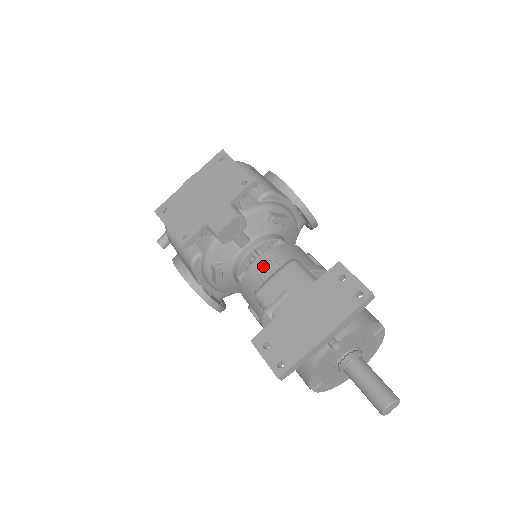
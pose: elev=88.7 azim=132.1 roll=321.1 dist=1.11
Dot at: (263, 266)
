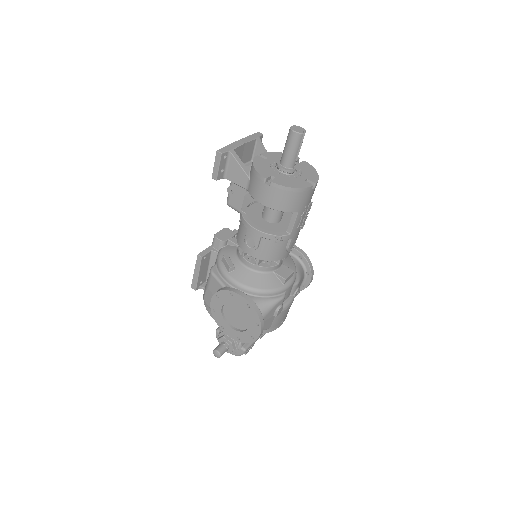
Dot at: occluded
